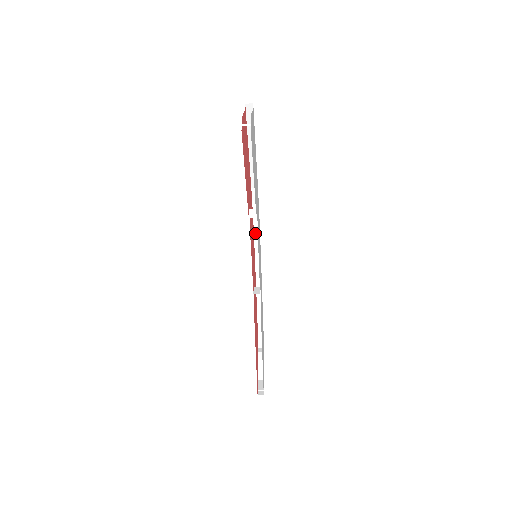
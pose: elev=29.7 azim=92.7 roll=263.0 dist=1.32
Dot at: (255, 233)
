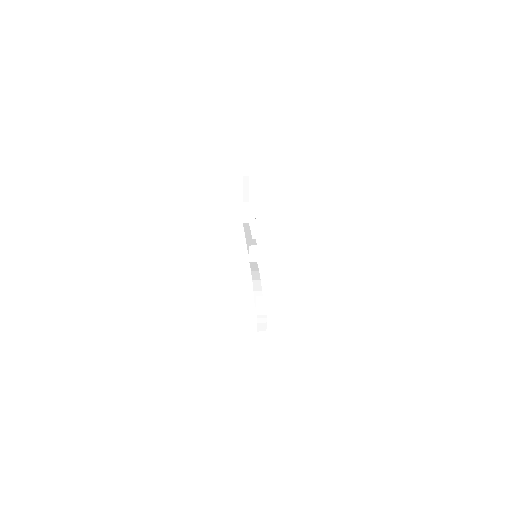
Dot at: occluded
